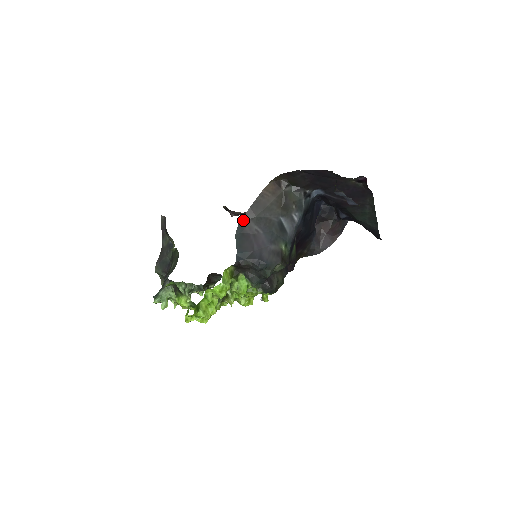
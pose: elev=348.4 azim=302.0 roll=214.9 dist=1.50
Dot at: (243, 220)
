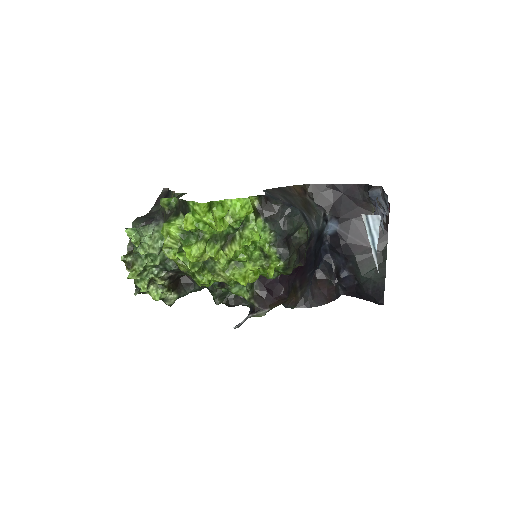
Dot at: (270, 190)
